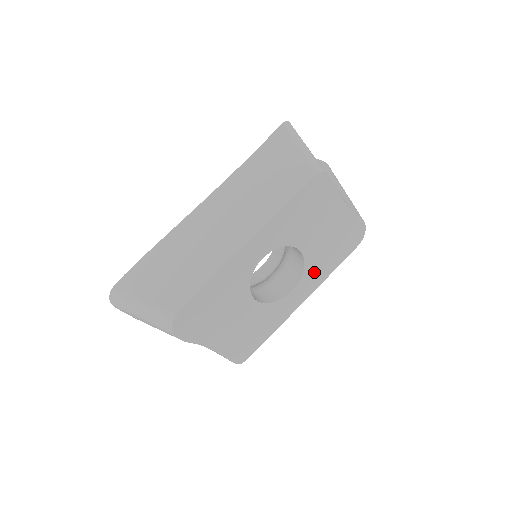
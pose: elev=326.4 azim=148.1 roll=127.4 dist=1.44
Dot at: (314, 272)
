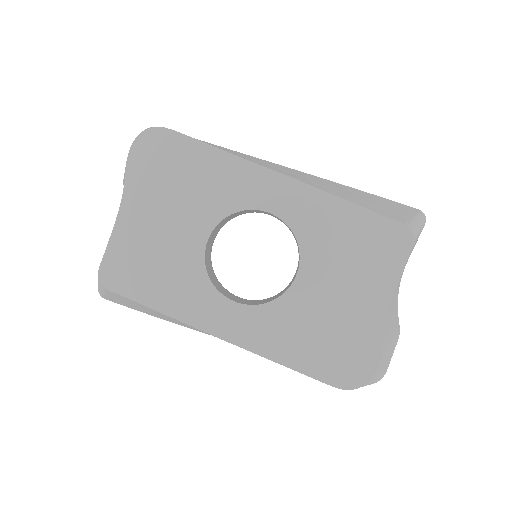
Dot at: (273, 325)
